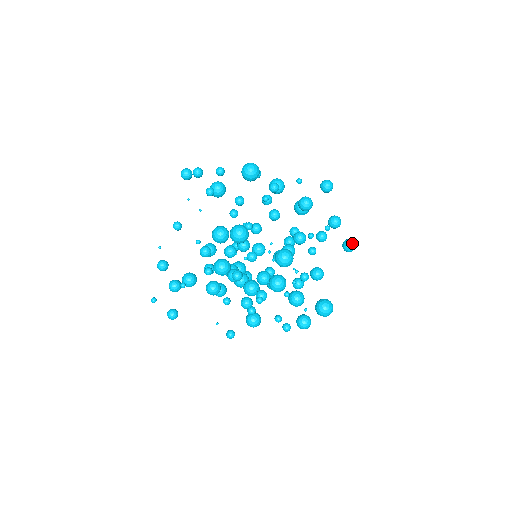
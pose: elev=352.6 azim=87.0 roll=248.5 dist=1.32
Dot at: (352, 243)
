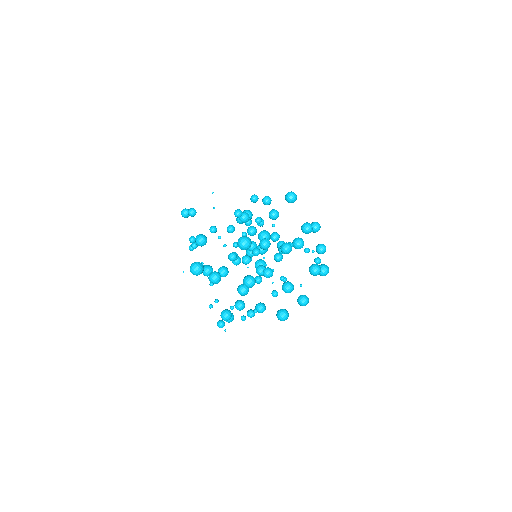
Dot at: (300, 305)
